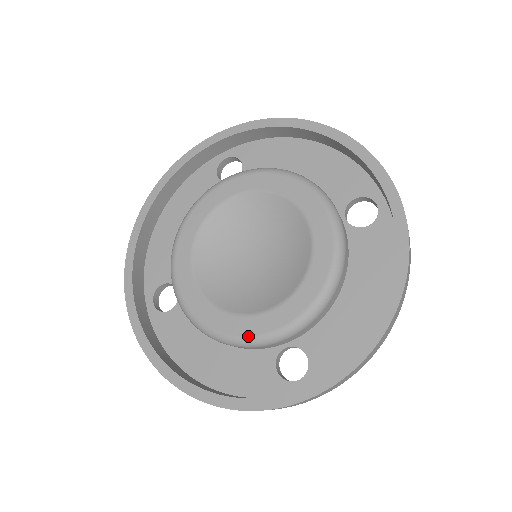
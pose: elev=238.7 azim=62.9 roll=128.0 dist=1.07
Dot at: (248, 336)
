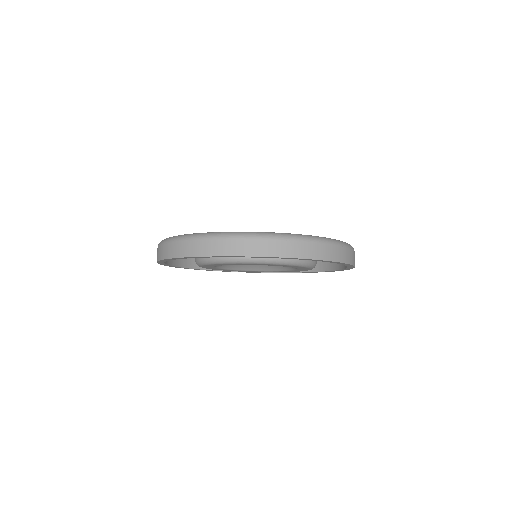
Dot at: occluded
